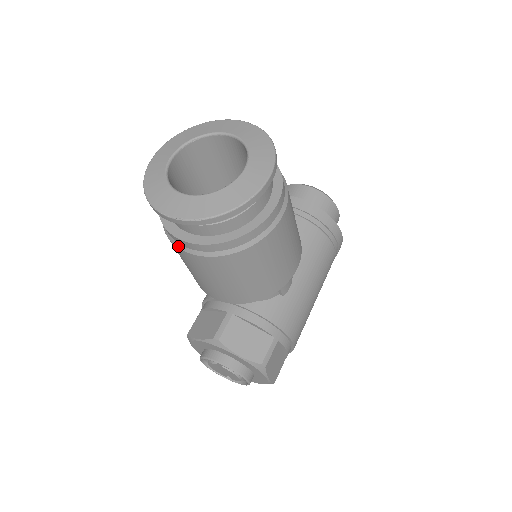
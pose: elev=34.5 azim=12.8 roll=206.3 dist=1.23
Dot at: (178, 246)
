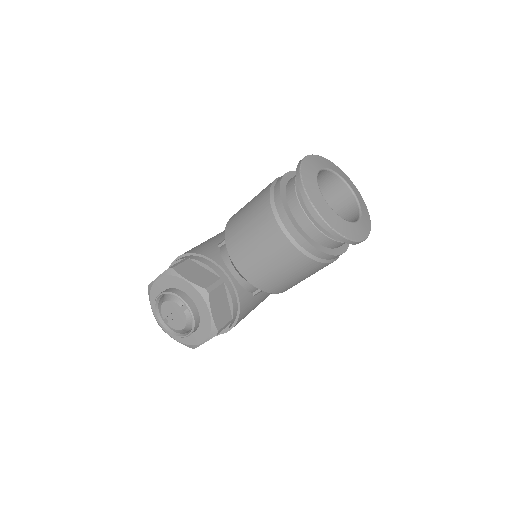
Dot at: (279, 221)
